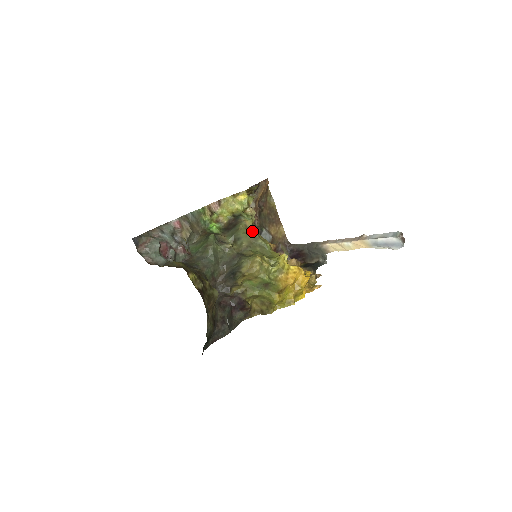
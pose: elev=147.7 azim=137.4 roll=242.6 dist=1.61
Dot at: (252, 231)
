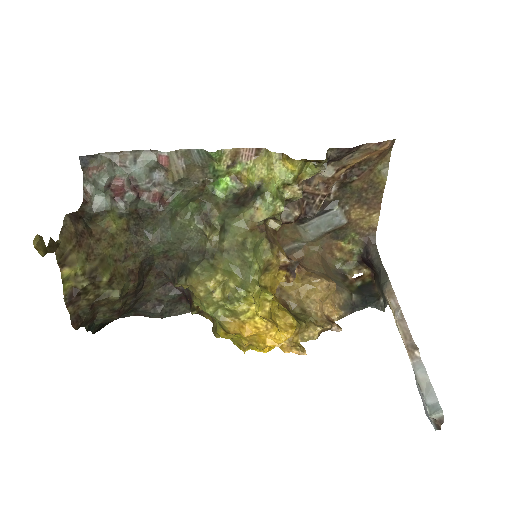
Dot at: (250, 232)
